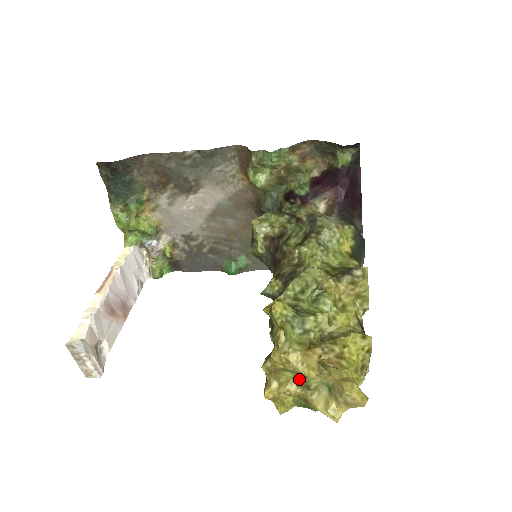
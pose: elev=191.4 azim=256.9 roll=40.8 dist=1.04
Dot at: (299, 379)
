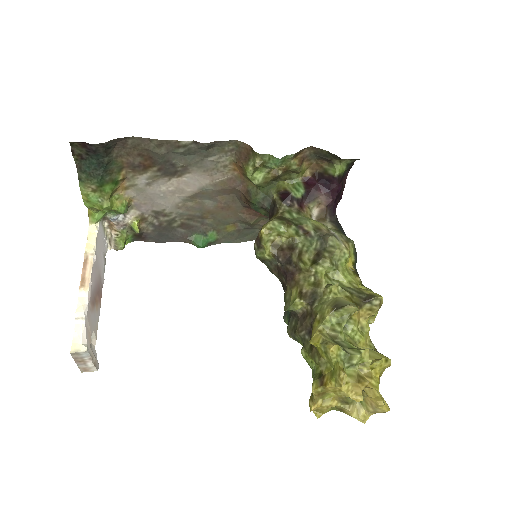
Dot at: (341, 398)
